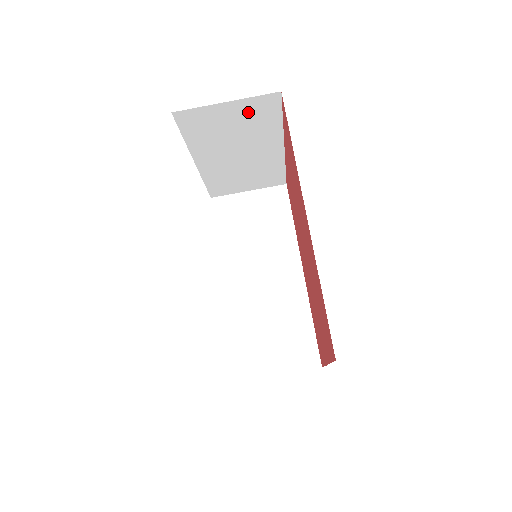
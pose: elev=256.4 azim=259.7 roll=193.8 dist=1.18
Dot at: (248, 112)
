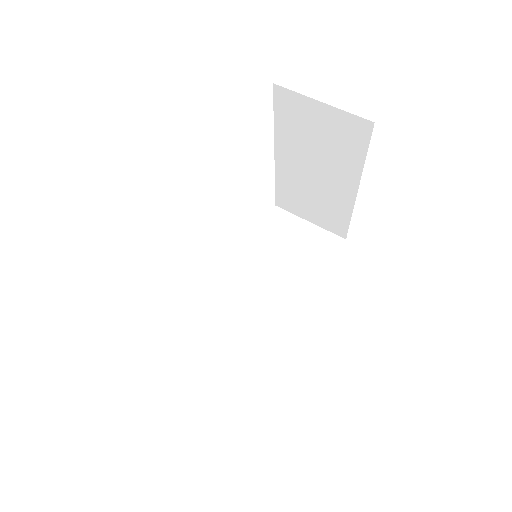
Dot at: (338, 127)
